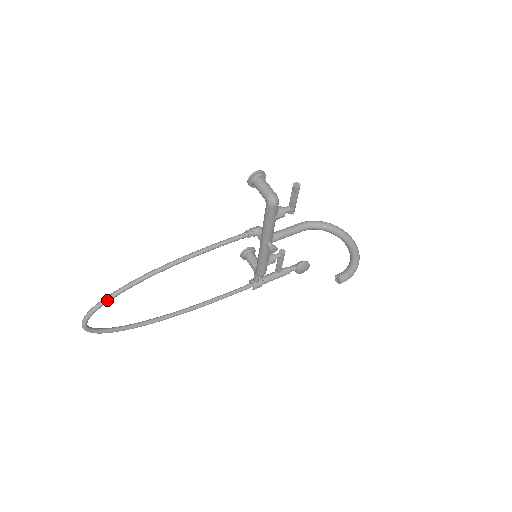
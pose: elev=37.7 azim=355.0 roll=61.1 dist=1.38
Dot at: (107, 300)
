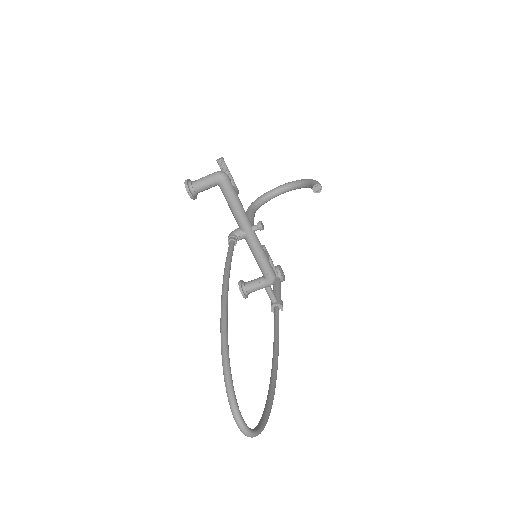
Dot at: (228, 366)
